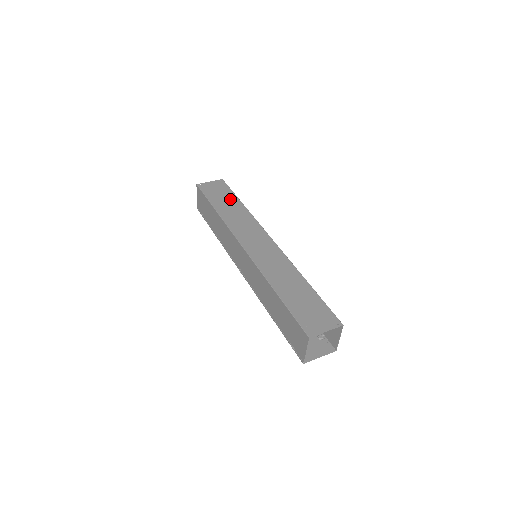
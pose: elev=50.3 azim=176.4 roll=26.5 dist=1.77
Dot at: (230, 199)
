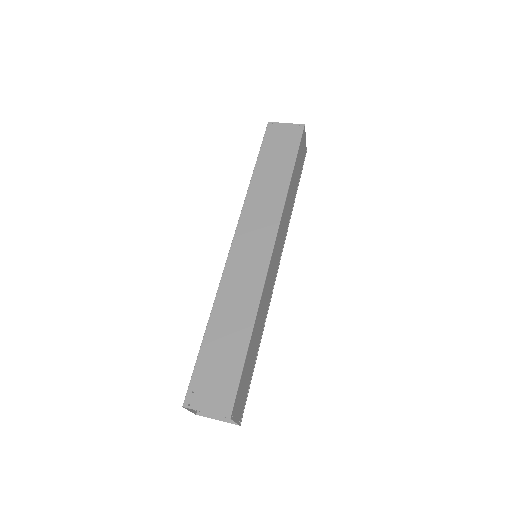
Dot at: (283, 162)
